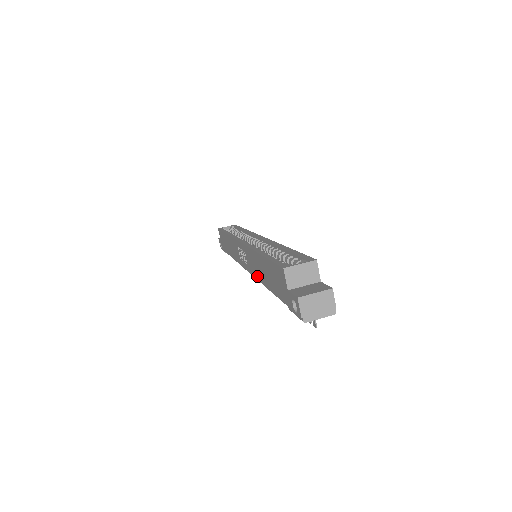
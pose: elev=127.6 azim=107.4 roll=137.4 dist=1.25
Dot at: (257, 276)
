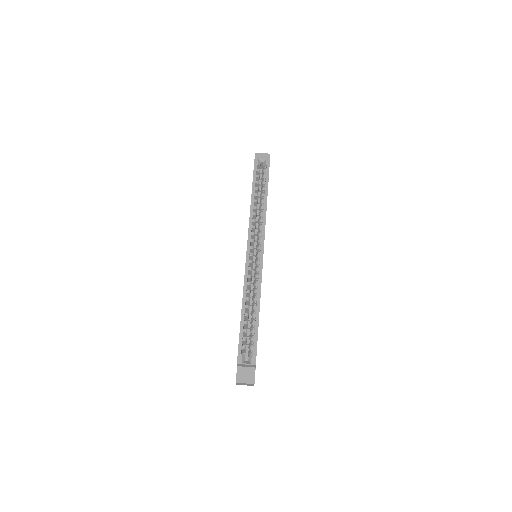
Dot at: occluded
